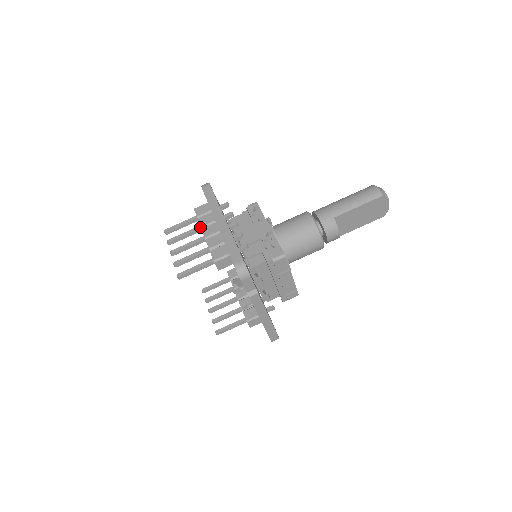
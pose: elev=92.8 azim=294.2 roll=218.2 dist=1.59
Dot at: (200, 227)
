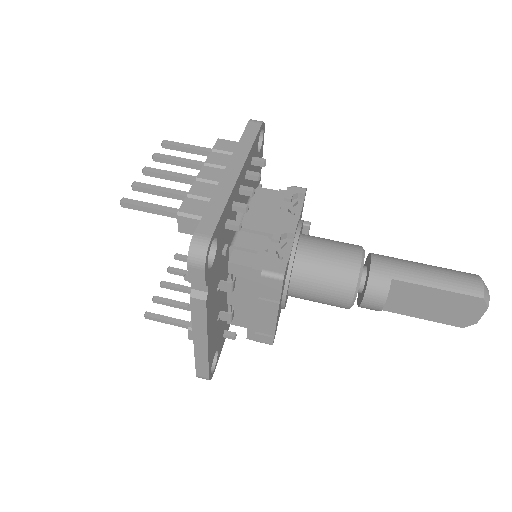
Dot at: occluded
